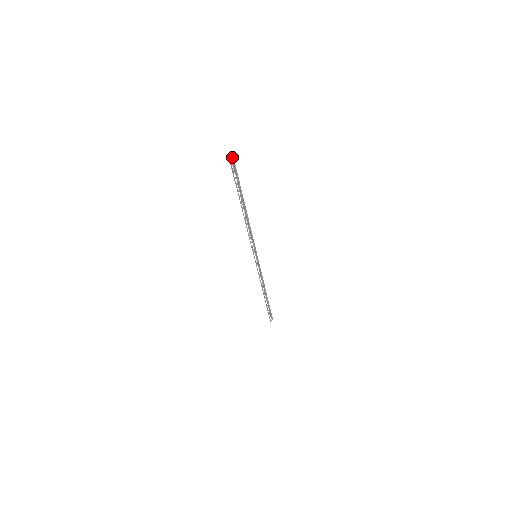
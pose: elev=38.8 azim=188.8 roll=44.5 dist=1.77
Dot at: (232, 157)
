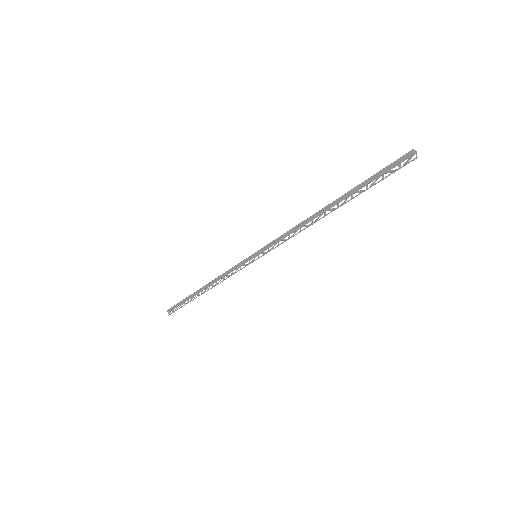
Dot at: occluded
